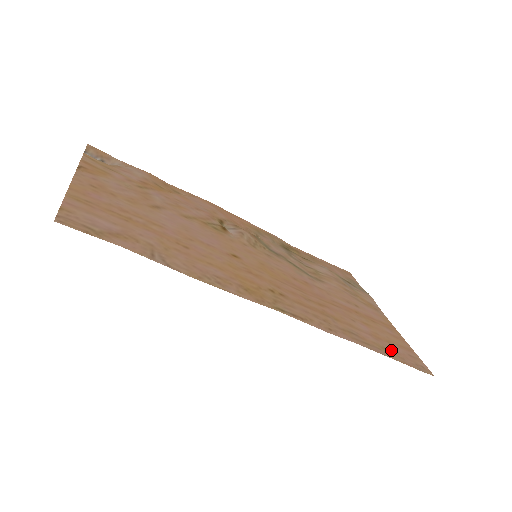
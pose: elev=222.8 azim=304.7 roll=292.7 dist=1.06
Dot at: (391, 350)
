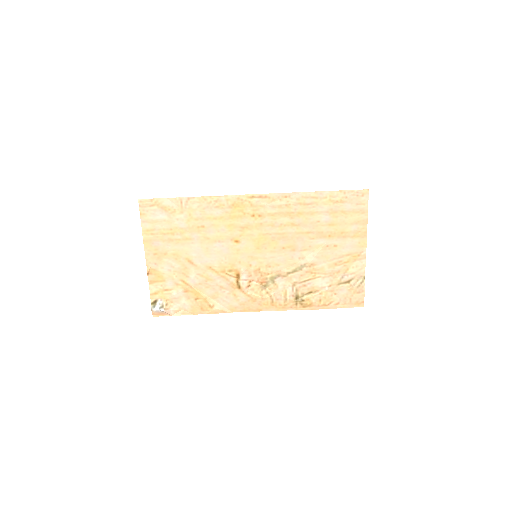
Dot at: (339, 203)
